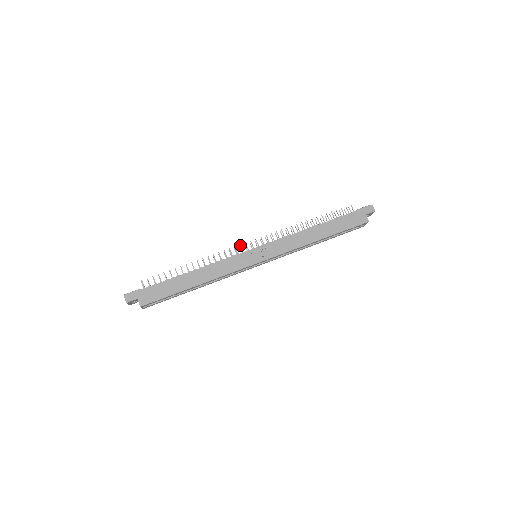
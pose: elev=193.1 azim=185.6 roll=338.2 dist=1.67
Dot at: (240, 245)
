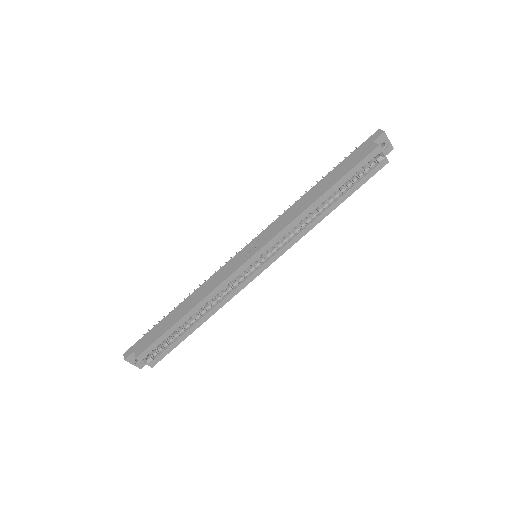
Dot at: (236, 253)
